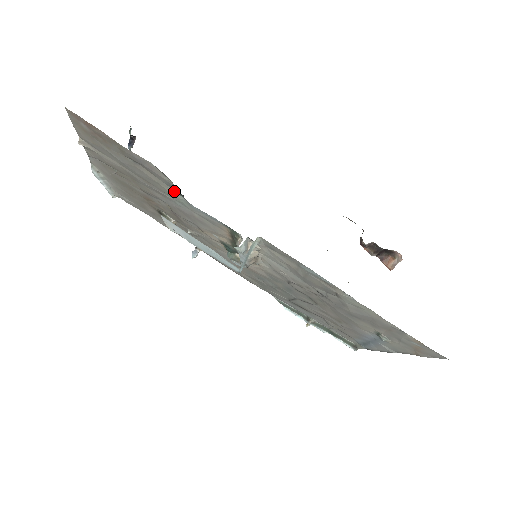
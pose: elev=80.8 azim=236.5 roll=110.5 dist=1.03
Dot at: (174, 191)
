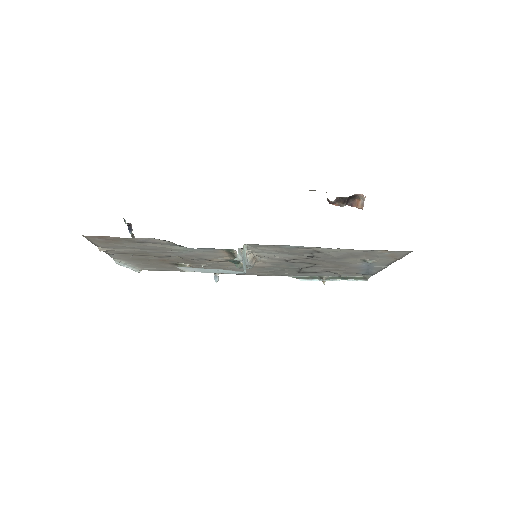
Dot at: (176, 246)
